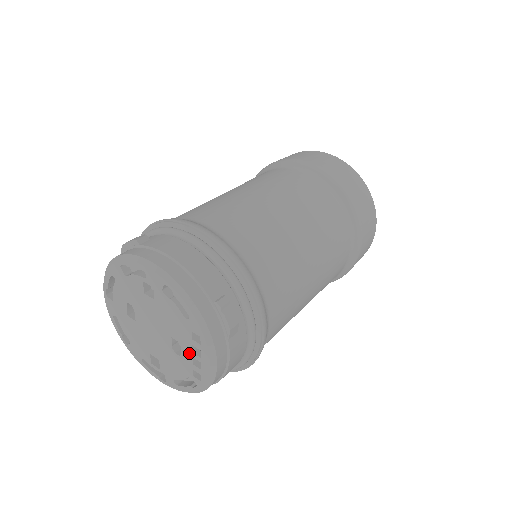
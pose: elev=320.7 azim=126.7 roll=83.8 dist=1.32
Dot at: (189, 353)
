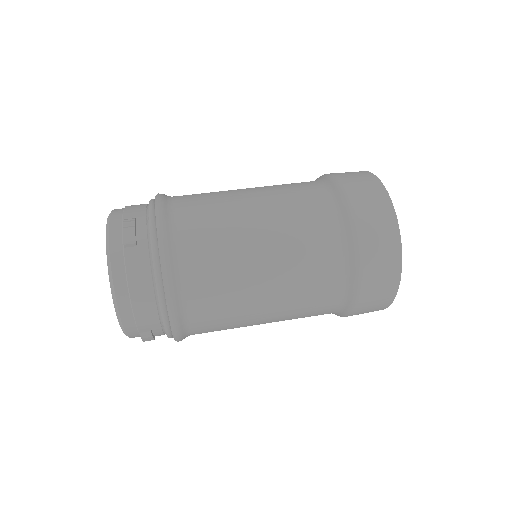
Dot at: occluded
